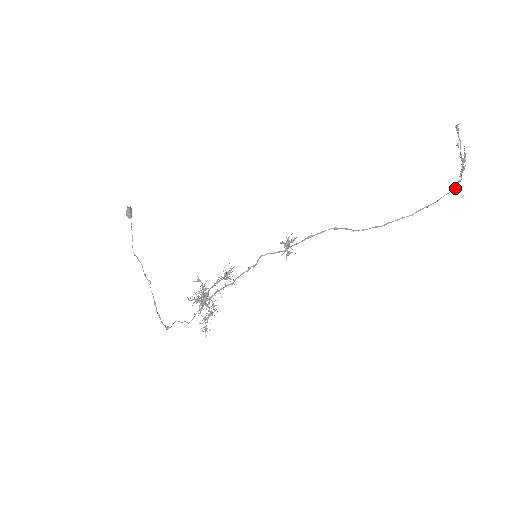
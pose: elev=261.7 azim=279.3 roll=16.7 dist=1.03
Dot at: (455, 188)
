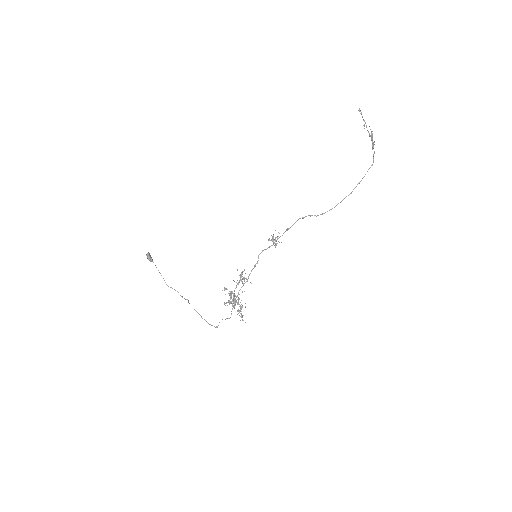
Dot at: occluded
